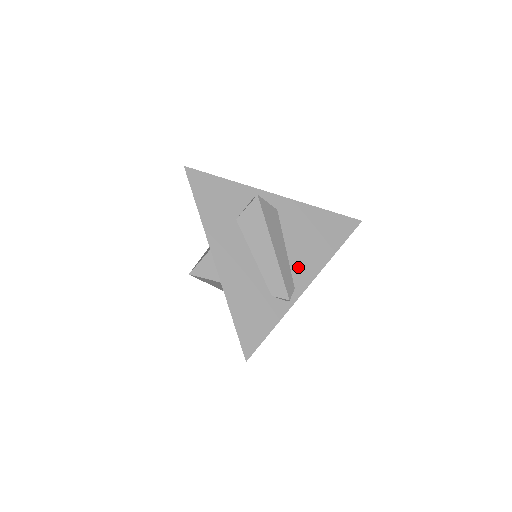
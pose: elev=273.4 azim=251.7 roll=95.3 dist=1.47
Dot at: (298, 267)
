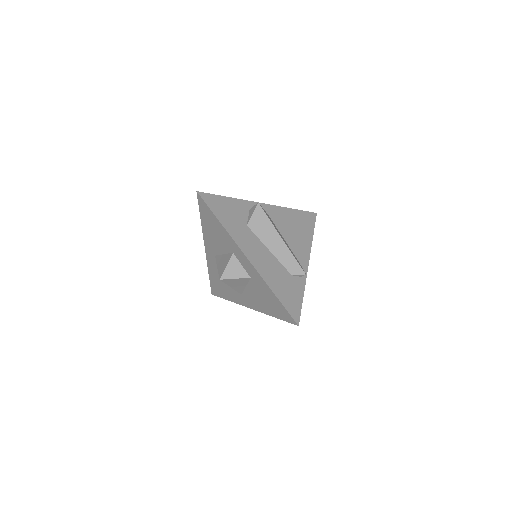
Dot at: (297, 252)
